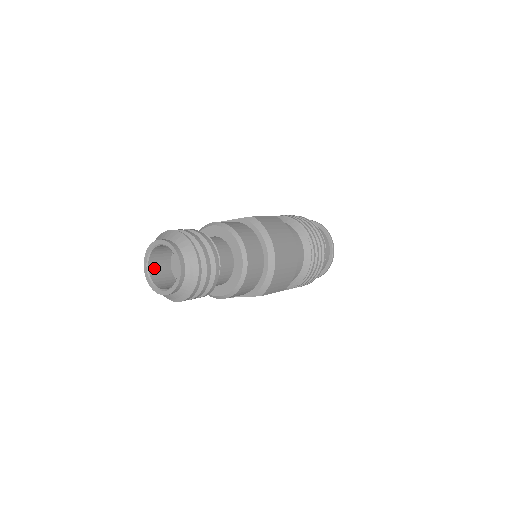
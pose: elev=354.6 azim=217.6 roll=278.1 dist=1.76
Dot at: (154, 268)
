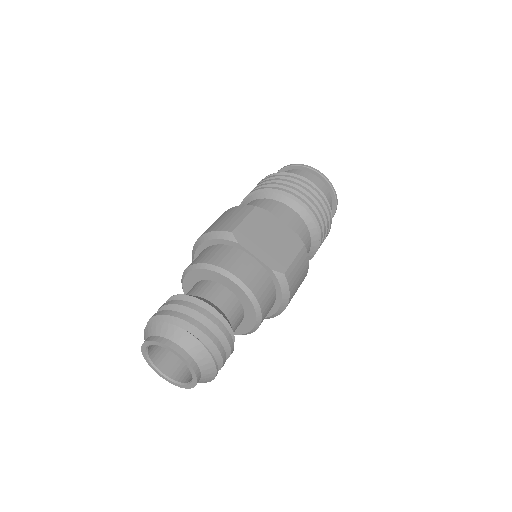
Dot at: occluded
